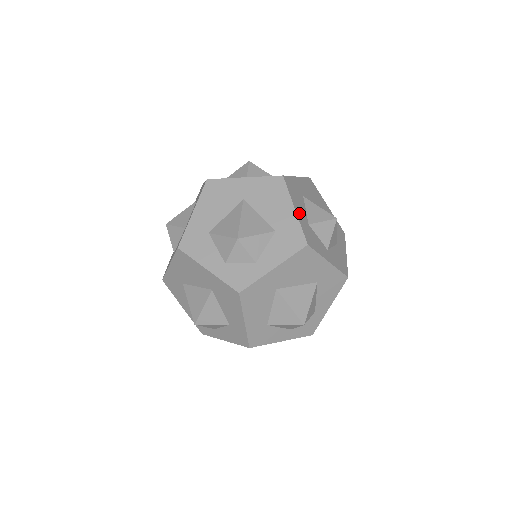
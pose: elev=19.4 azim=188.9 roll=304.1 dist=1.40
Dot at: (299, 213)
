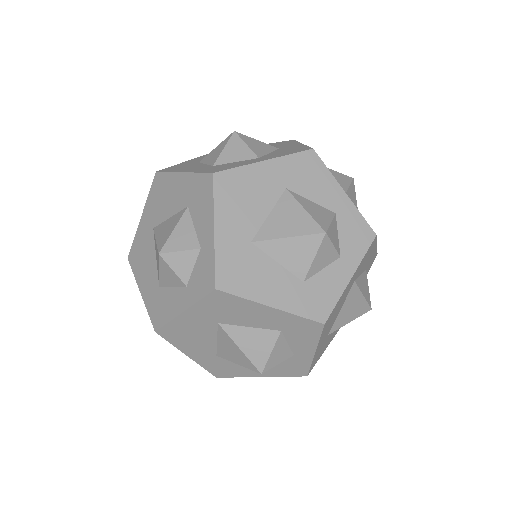
Dot at: (191, 170)
